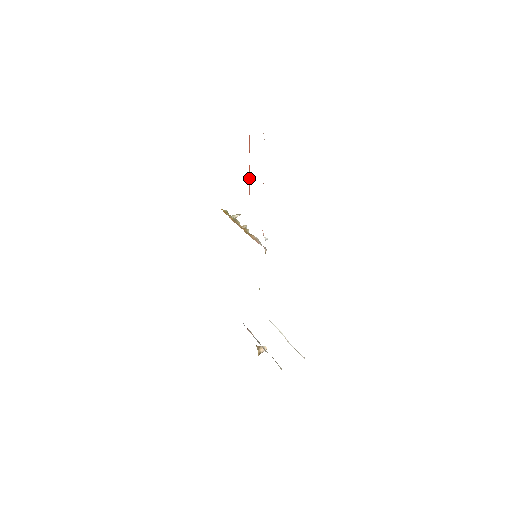
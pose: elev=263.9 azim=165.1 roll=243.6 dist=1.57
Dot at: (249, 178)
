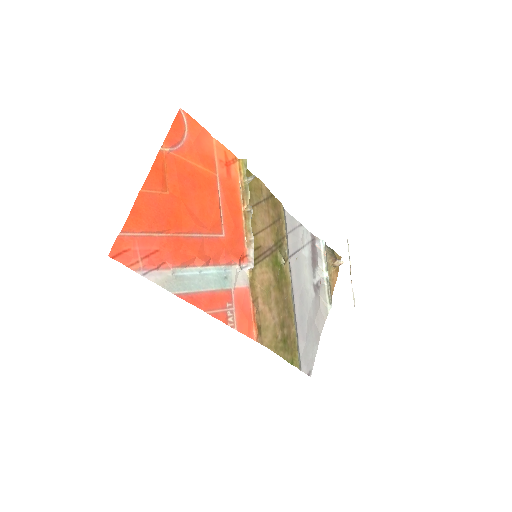
Dot at: (187, 233)
